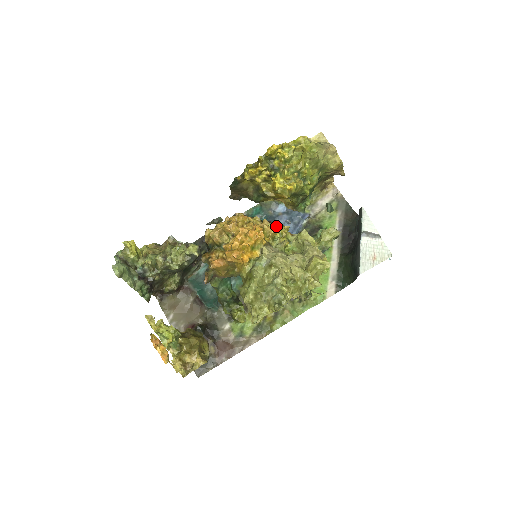
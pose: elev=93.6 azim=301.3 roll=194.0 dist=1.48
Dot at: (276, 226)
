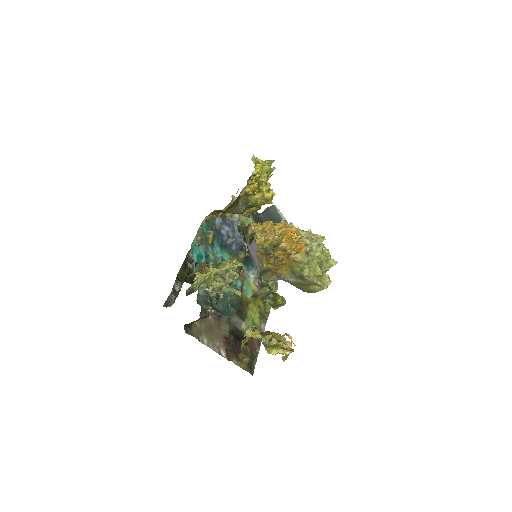
Dot at: occluded
